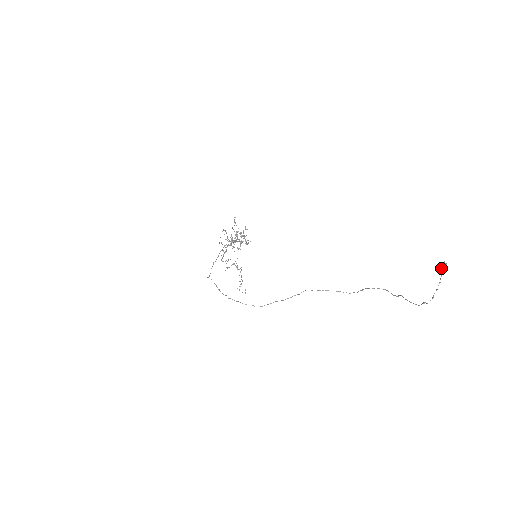
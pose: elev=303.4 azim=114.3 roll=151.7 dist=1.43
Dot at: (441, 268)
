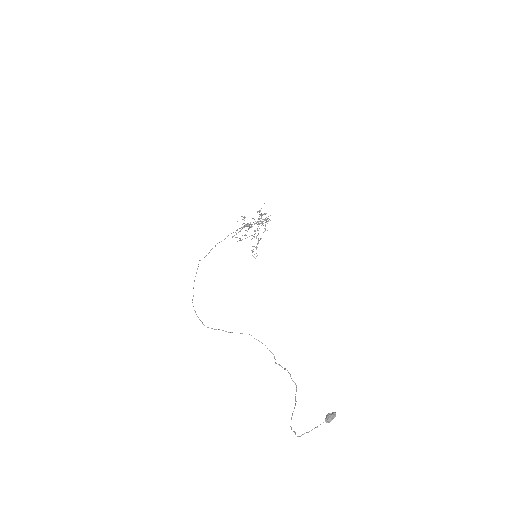
Dot at: (326, 418)
